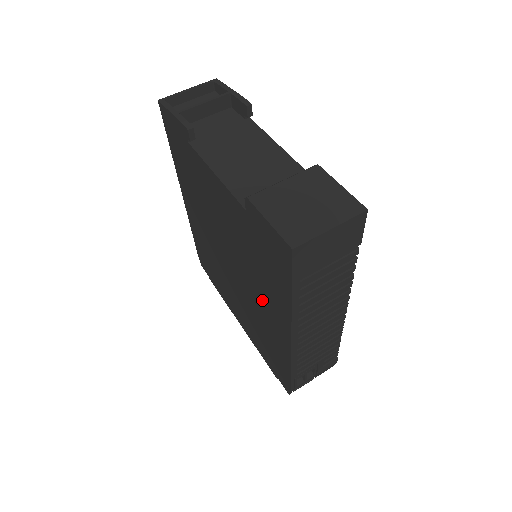
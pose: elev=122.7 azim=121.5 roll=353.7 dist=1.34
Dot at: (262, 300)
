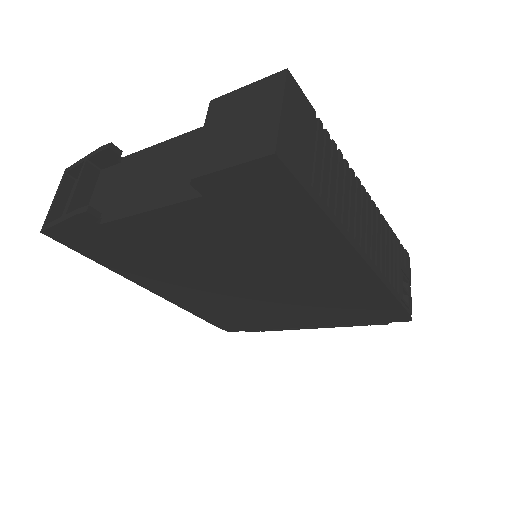
Dot at: (303, 266)
